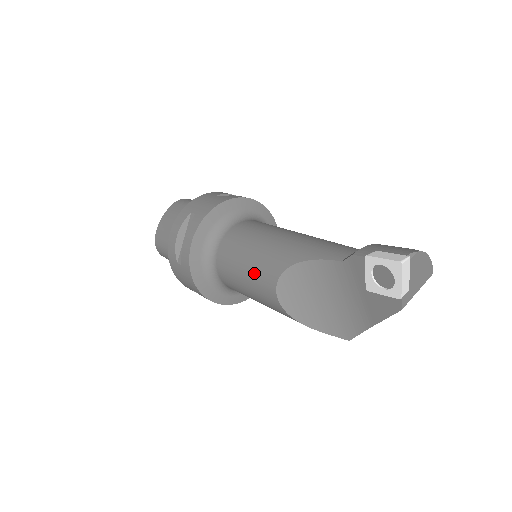
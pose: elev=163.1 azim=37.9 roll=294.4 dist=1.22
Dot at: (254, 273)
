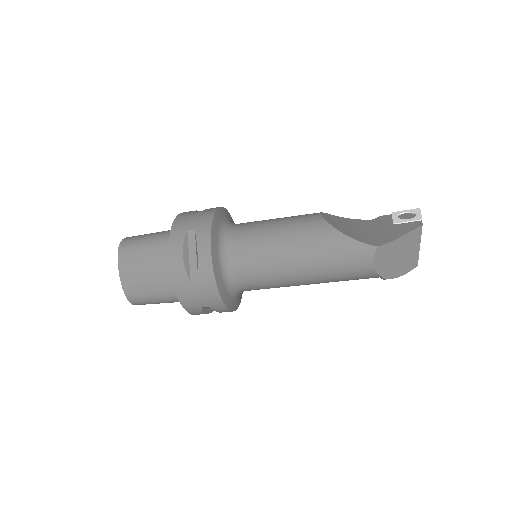
Dot at: (292, 216)
